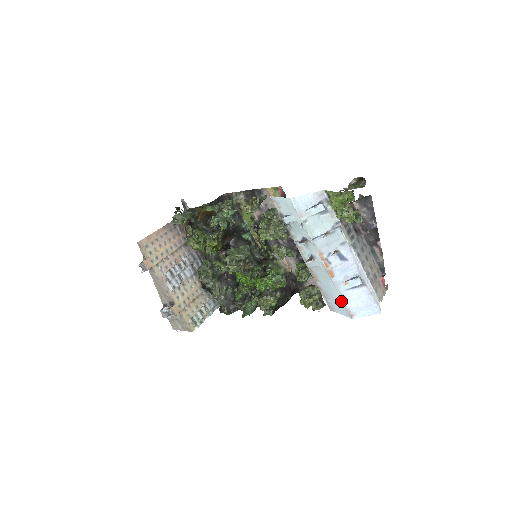
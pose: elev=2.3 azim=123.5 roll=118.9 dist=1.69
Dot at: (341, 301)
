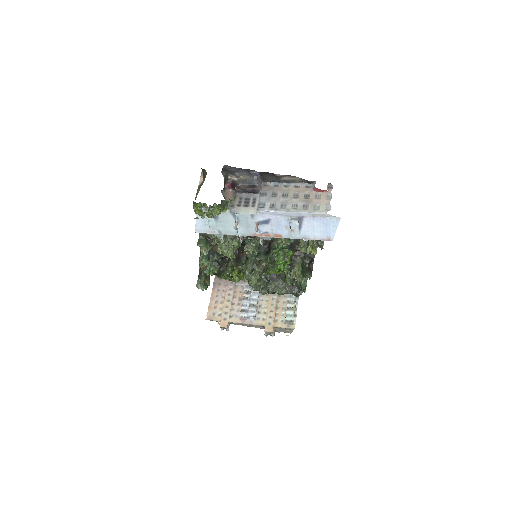
Dot at: occluded
